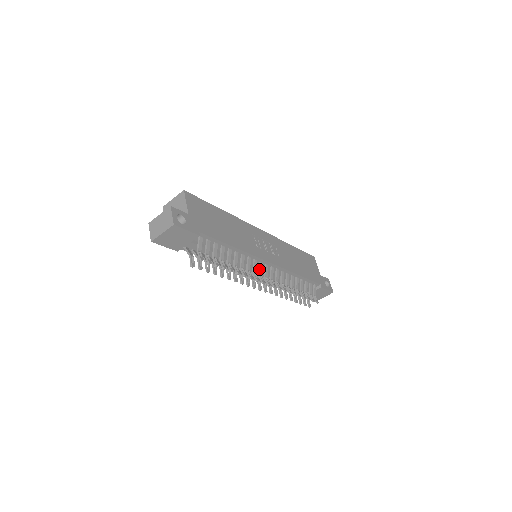
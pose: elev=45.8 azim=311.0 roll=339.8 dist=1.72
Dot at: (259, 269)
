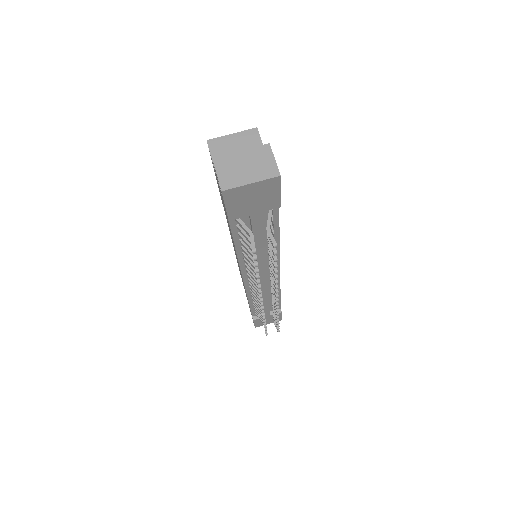
Dot at: occluded
